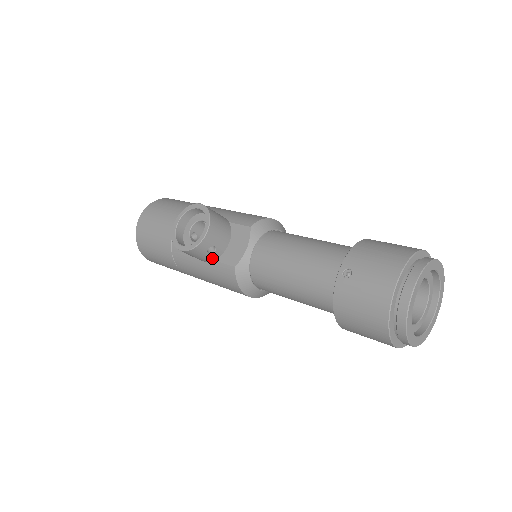
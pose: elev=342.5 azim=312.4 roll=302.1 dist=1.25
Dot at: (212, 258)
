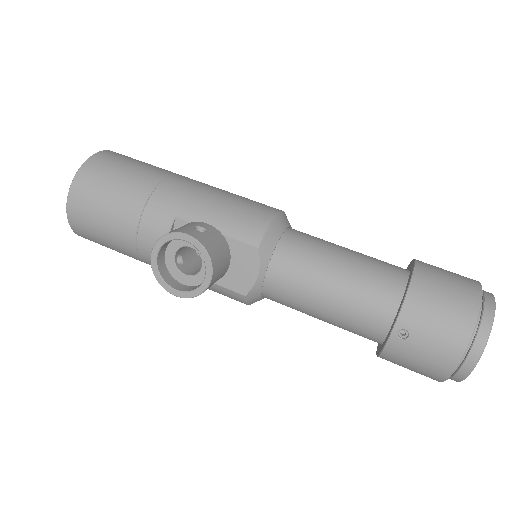
Dot at: occluded
